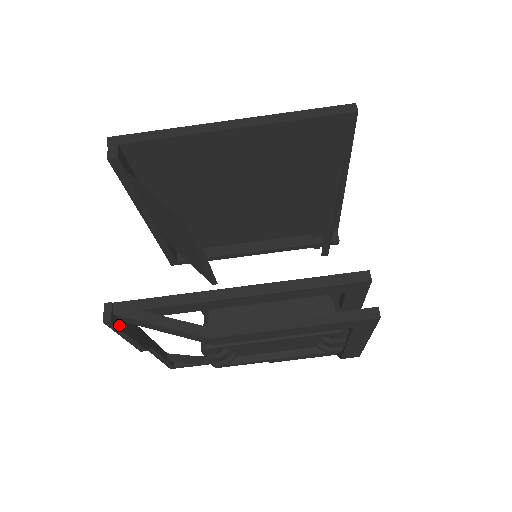
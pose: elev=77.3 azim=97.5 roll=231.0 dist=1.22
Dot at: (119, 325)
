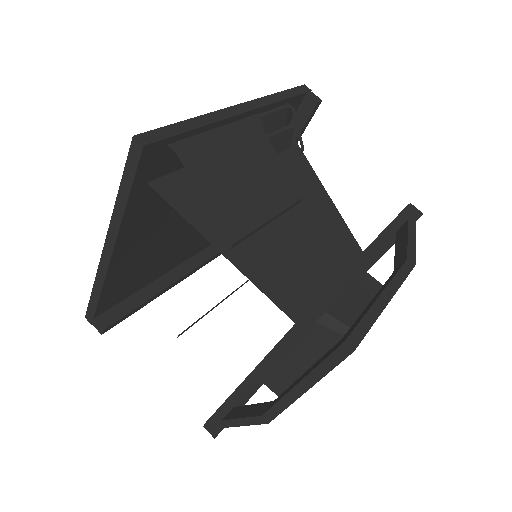
Dot at: occluded
